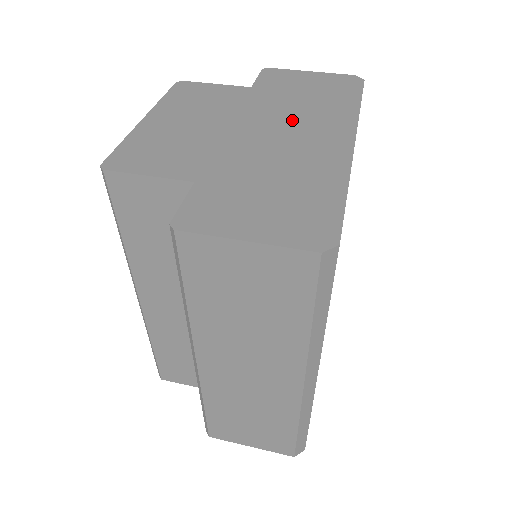
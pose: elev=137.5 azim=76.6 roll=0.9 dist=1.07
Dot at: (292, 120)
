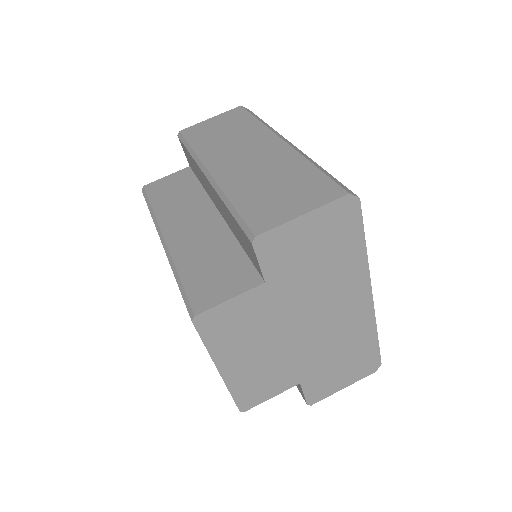
Dot at: (324, 302)
